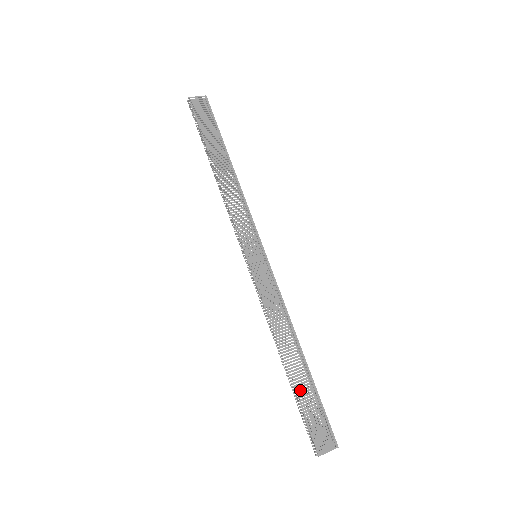
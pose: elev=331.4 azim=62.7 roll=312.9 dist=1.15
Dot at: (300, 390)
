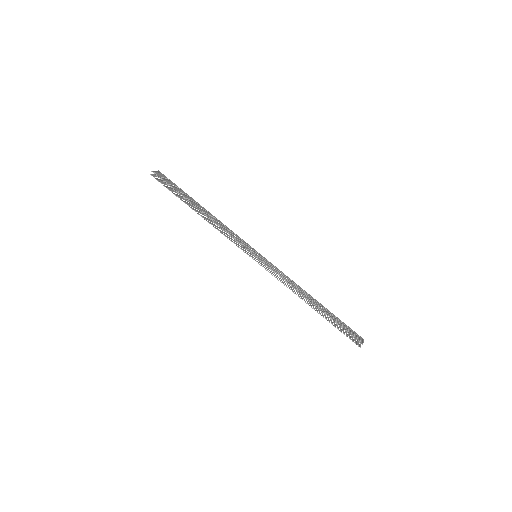
Dot at: (331, 316)
